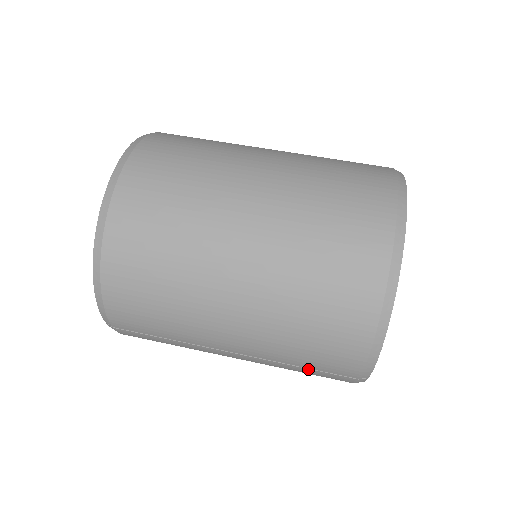
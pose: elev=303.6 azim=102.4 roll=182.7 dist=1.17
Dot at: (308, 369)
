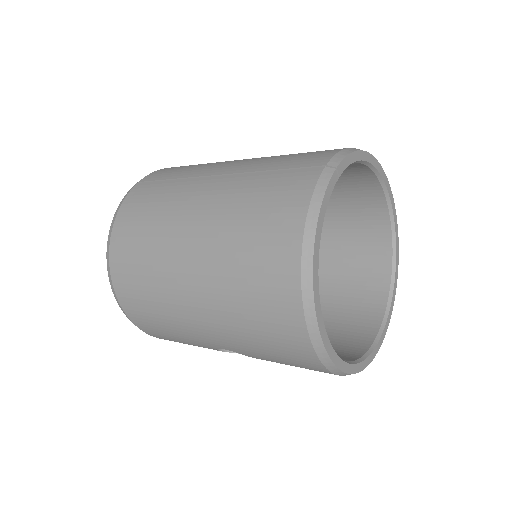
Dot at: (278, 172)
